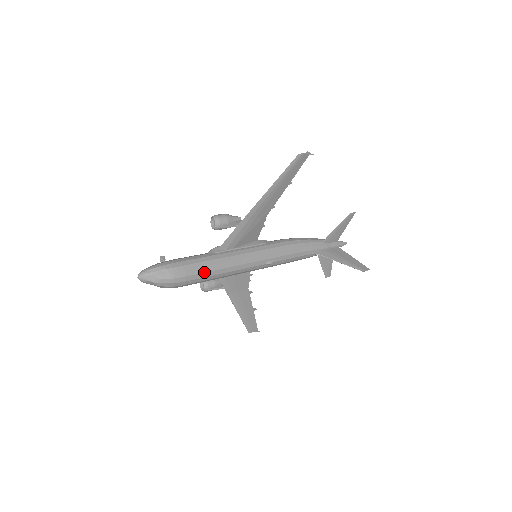
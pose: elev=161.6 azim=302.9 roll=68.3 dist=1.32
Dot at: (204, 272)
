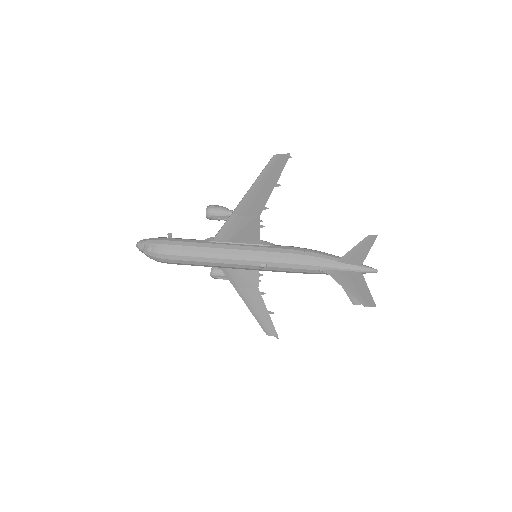
Dot at: (187, 256)
